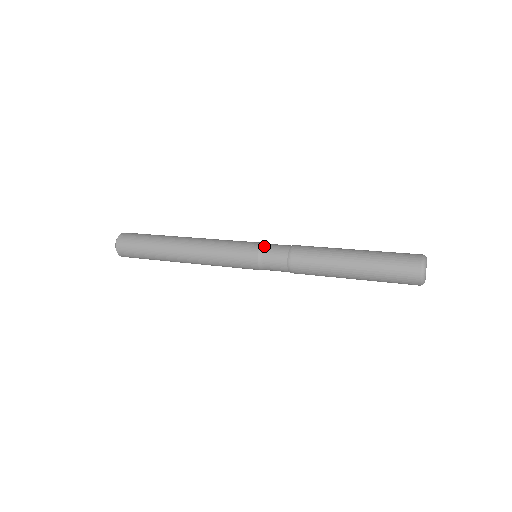
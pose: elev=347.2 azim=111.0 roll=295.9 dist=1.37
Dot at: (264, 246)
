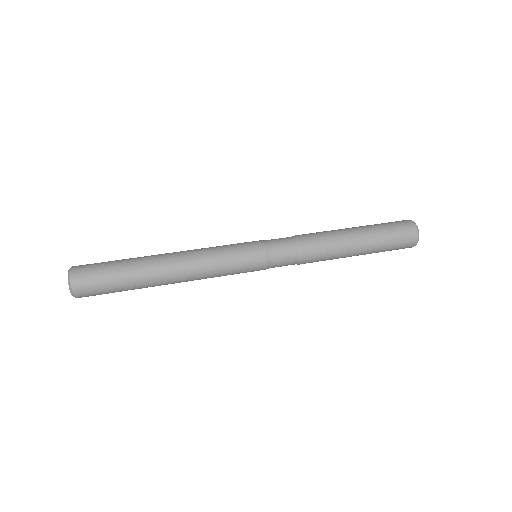
Dot at: (270, 251)
